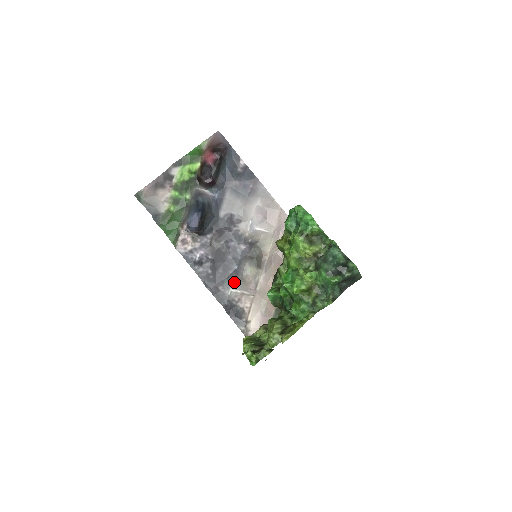
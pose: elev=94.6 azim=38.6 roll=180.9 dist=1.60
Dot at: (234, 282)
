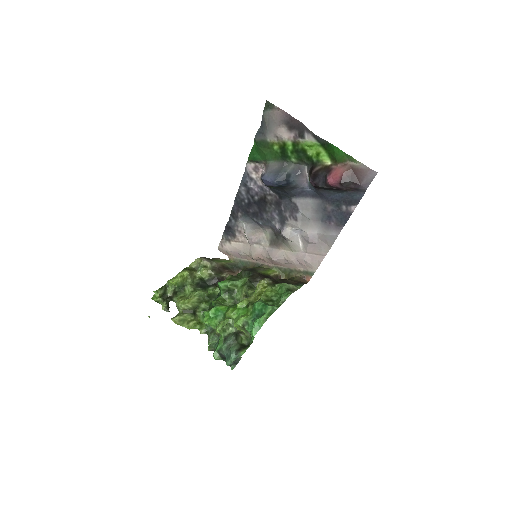
Dot at: (250, 224)
